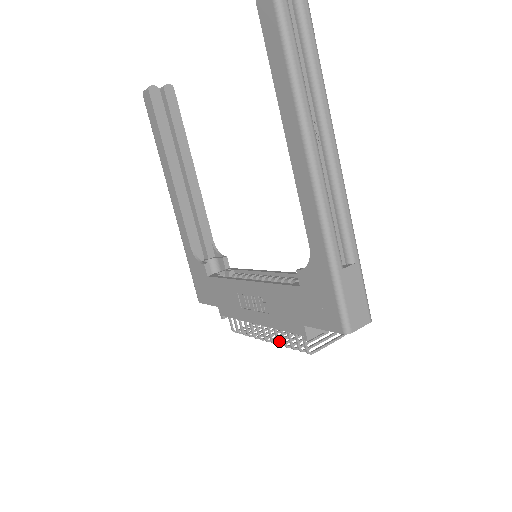
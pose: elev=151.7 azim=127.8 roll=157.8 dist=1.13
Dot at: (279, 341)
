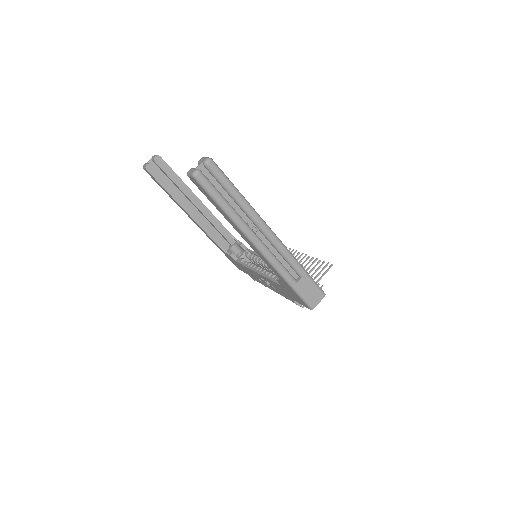
Dot at: occluded
